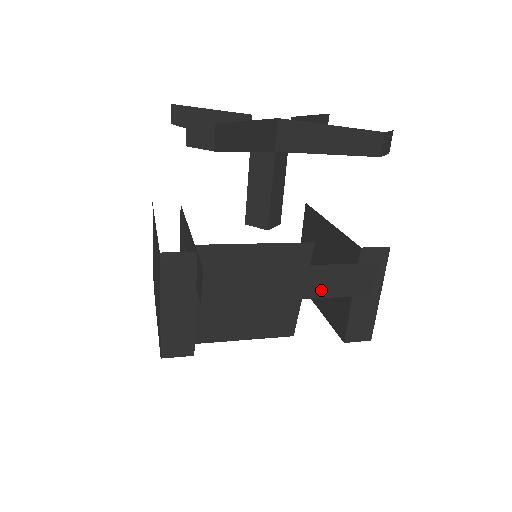
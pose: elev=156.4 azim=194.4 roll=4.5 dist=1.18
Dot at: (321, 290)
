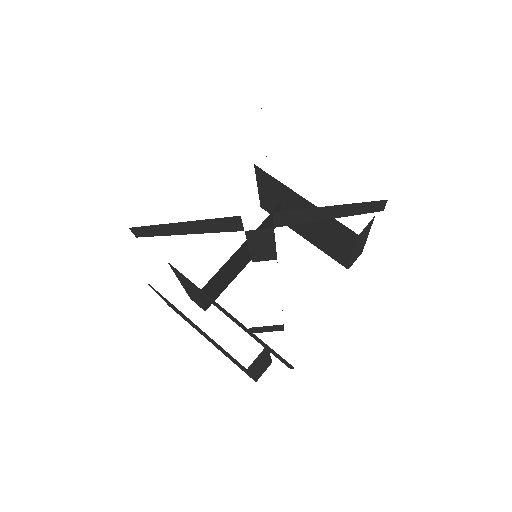
Dot at: occluded
